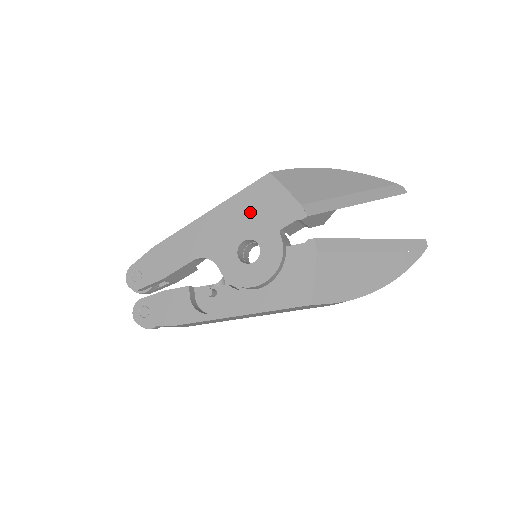
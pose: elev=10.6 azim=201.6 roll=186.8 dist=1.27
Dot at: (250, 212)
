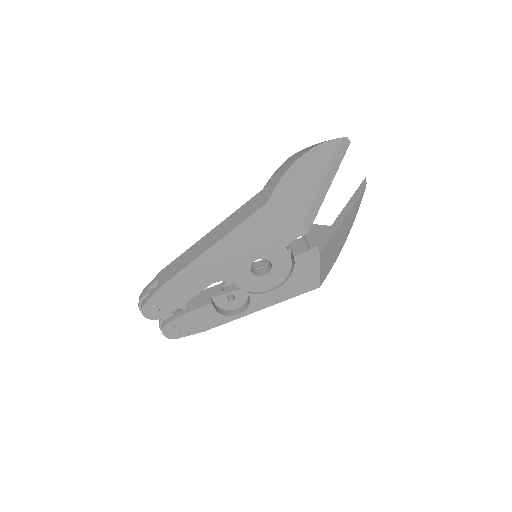
Dot at: (255, 239)
